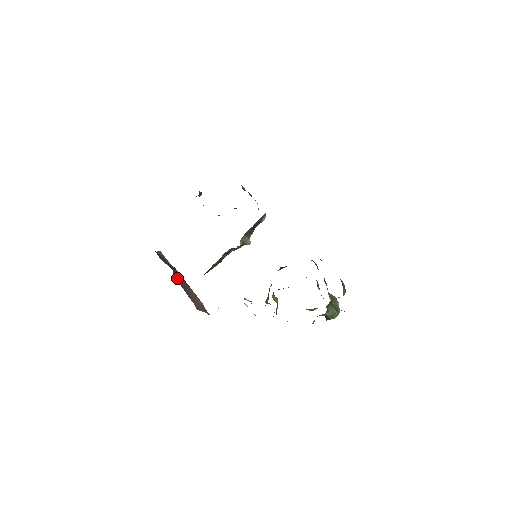
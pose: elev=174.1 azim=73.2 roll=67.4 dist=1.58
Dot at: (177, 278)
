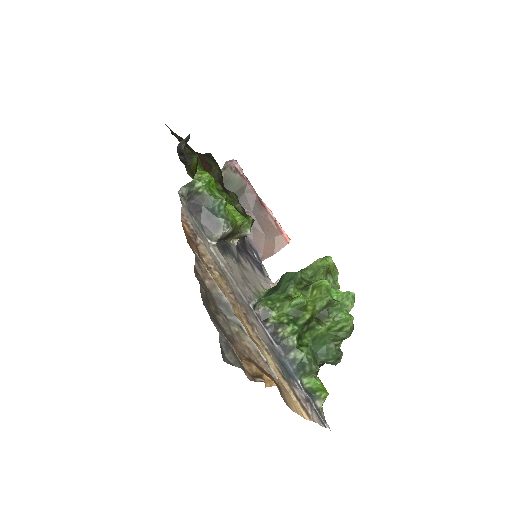
Dot at: occluded
